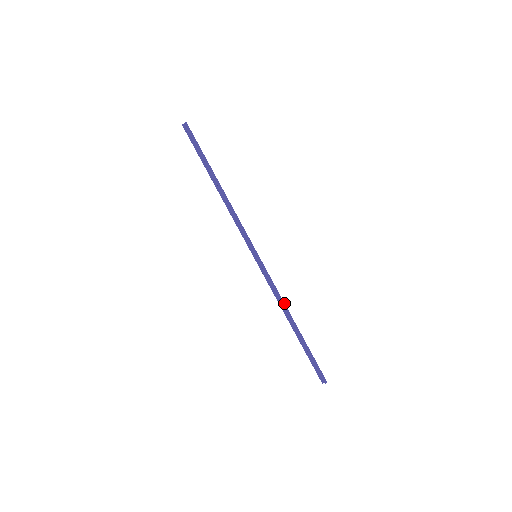
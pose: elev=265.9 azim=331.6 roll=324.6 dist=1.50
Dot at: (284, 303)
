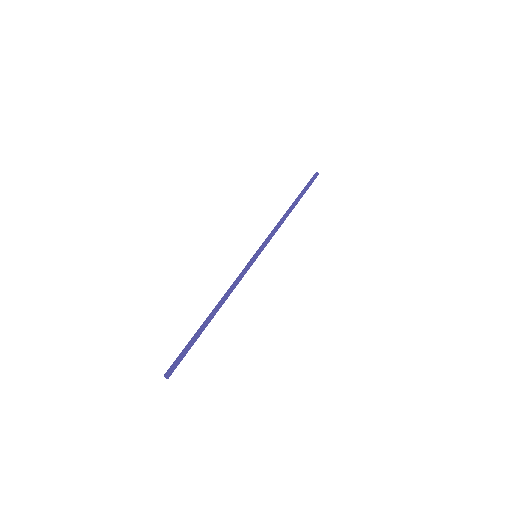
Dot at: occluded
